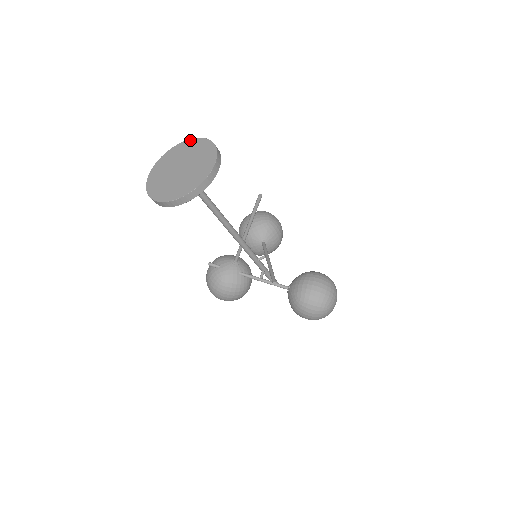
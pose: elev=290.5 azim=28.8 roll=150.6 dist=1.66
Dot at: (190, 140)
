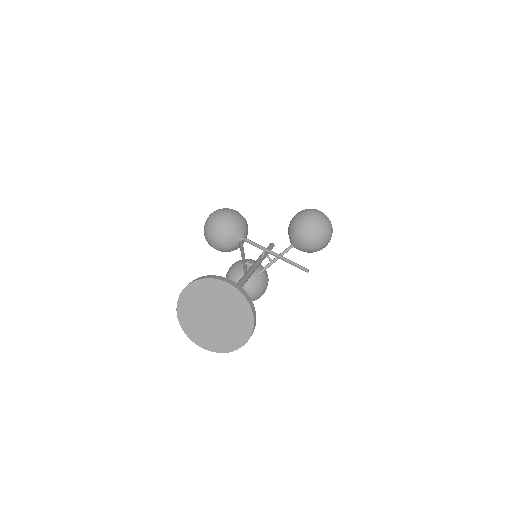
Dot at: (186, 290)
